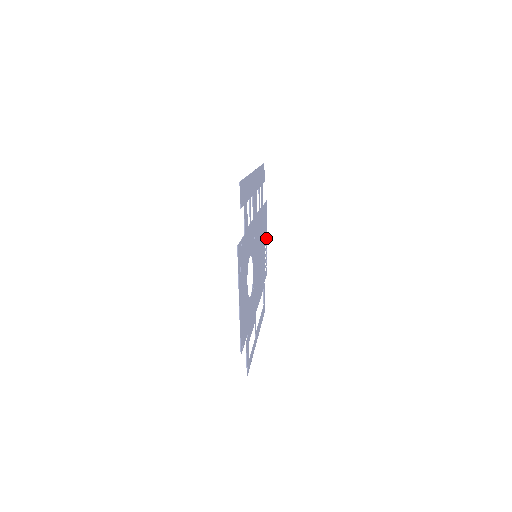
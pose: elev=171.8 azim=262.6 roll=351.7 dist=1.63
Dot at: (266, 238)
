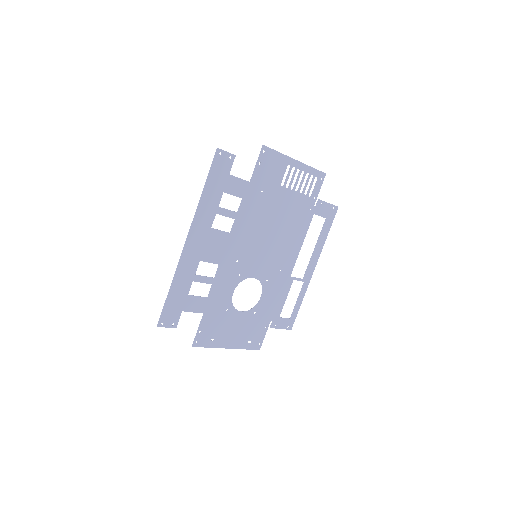
Dot at: (293, 166)
